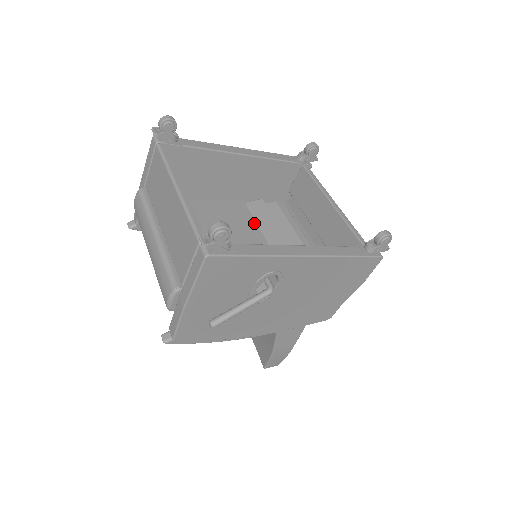
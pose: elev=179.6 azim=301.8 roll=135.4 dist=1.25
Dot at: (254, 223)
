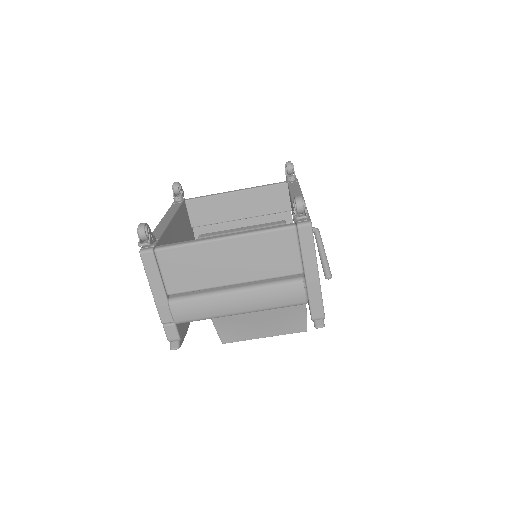
Dot at: occluded
